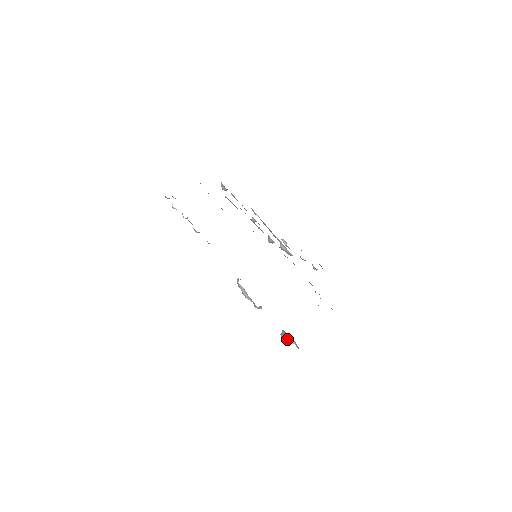
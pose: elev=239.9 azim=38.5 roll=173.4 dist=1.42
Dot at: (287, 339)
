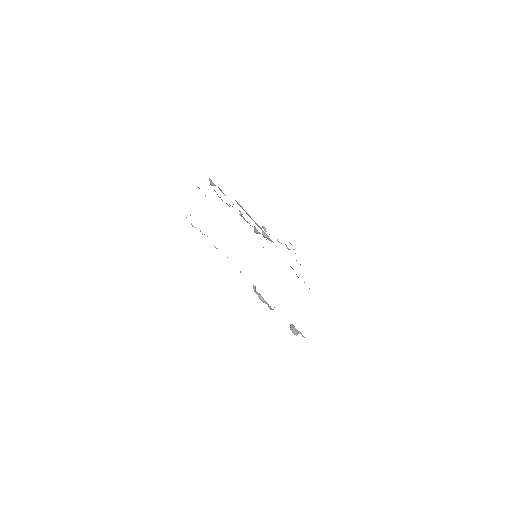
Dot at: (295, 331)
